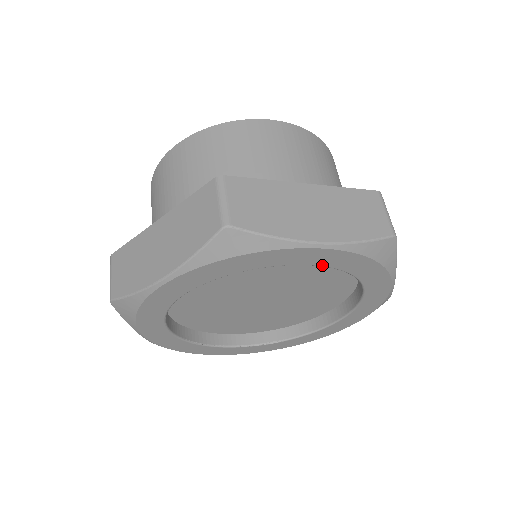
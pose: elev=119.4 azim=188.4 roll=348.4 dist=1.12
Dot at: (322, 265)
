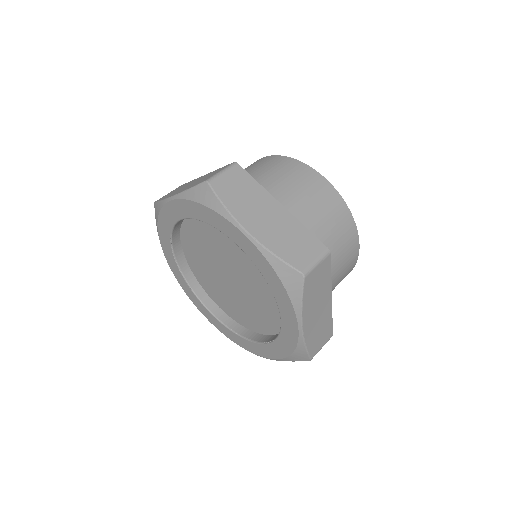
Dot at: (187, 217)
